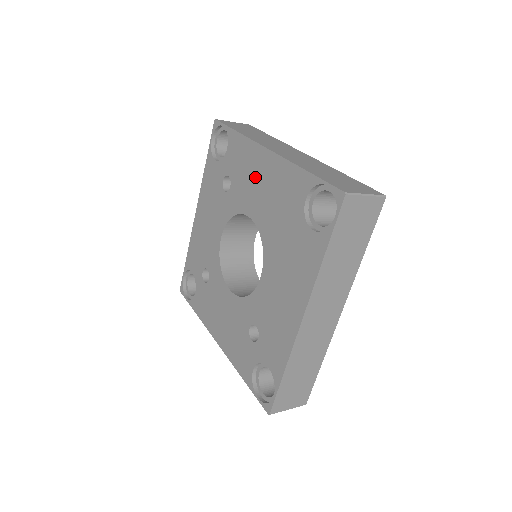
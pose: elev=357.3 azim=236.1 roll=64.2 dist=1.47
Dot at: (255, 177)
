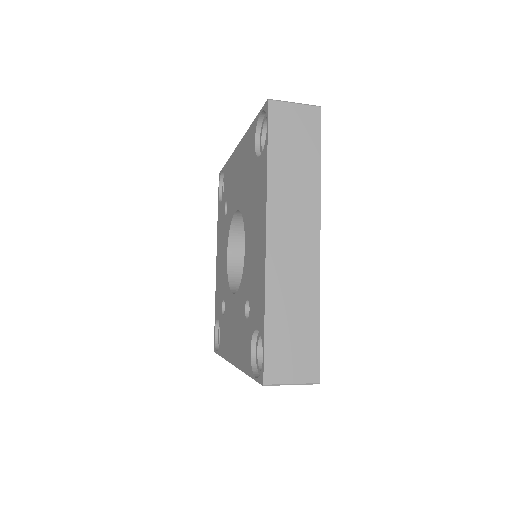
Dot at: (235, 175)
